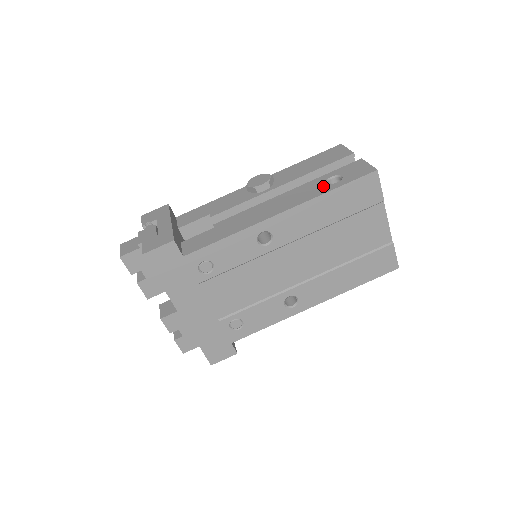
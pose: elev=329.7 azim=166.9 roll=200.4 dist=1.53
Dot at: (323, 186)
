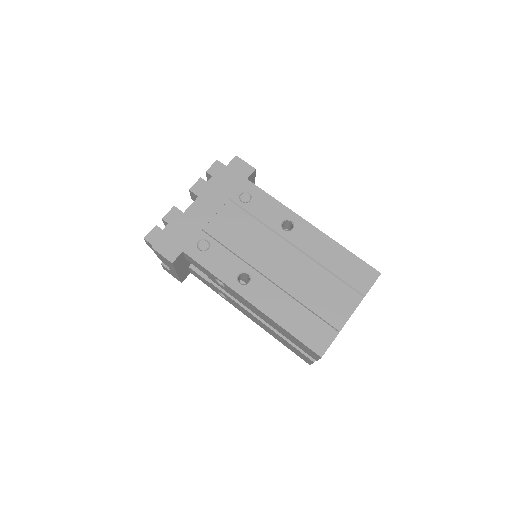
Dot at: occluded
